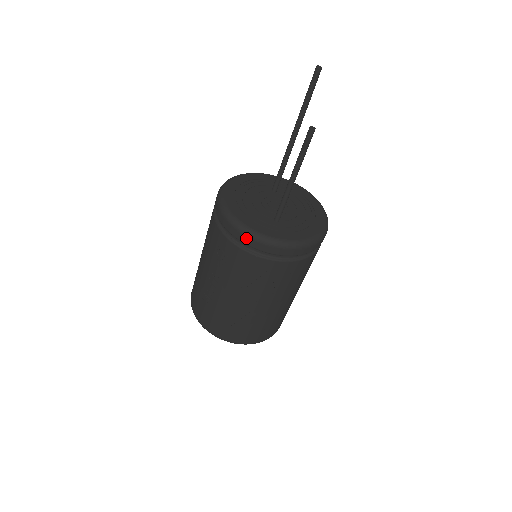
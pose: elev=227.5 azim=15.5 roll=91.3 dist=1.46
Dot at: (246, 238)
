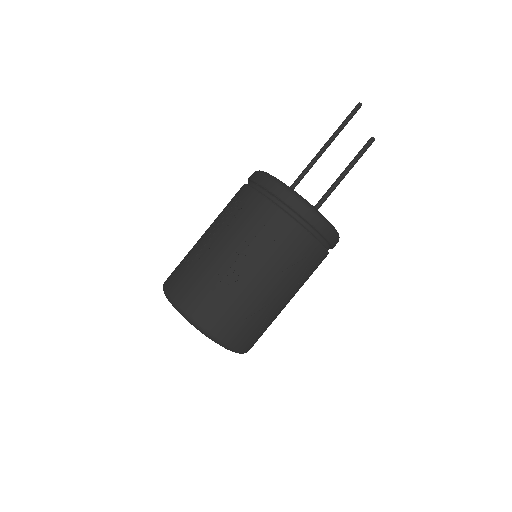
Dot at: (310, 214)
